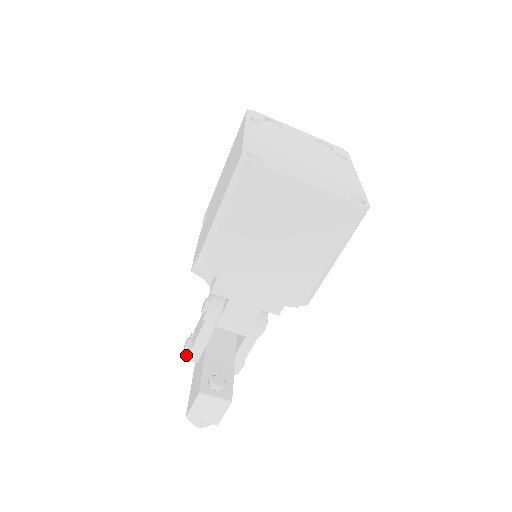
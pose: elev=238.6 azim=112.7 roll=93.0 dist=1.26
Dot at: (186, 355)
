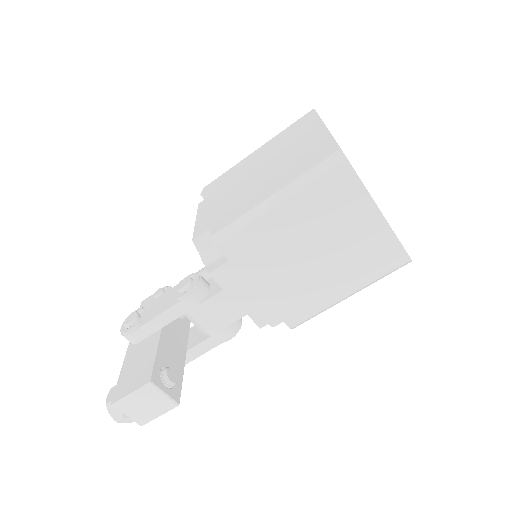
Dot at: (129, 330)
